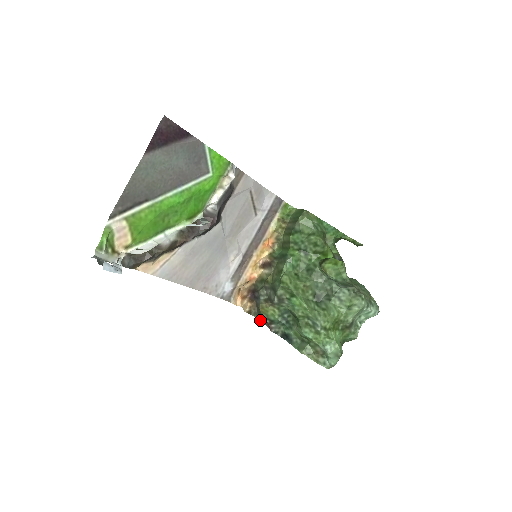
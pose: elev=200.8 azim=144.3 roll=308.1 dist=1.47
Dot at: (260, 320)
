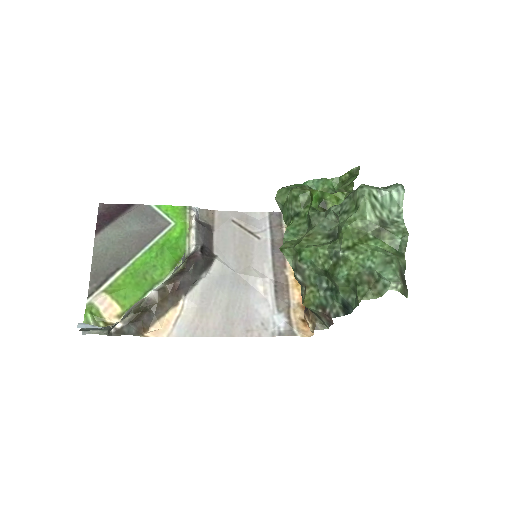
Dot at: (328, 325)
